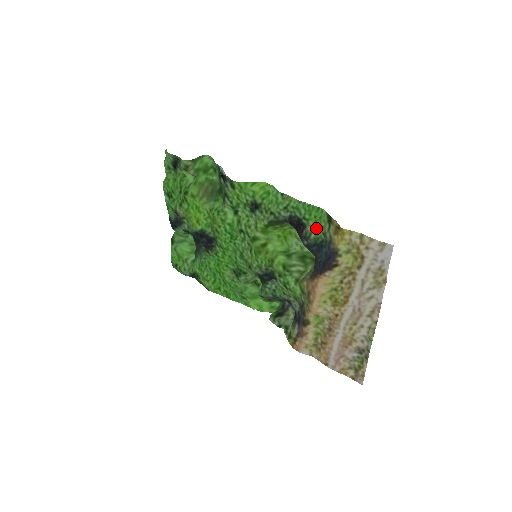
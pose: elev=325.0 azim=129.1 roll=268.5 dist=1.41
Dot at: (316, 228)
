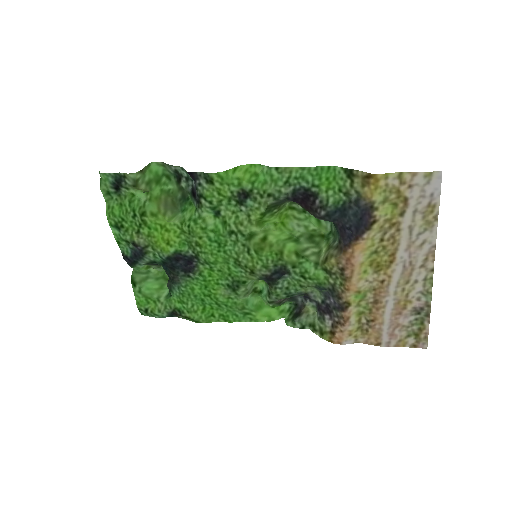
Dot at: (332, 191)
